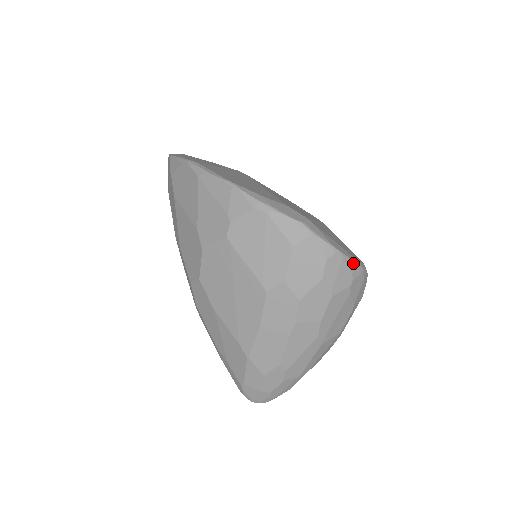
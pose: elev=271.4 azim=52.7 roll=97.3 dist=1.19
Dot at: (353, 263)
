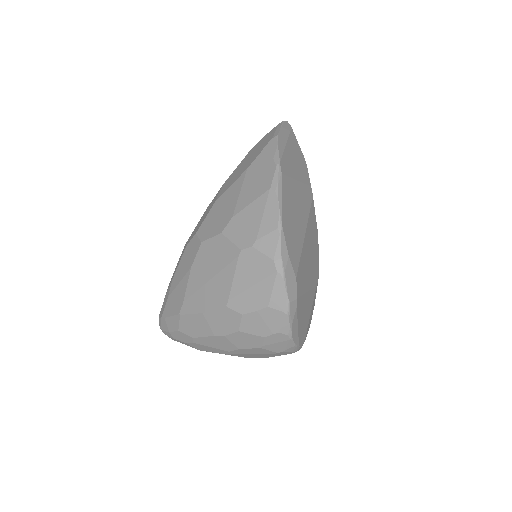
Dot at: (293, 346)
